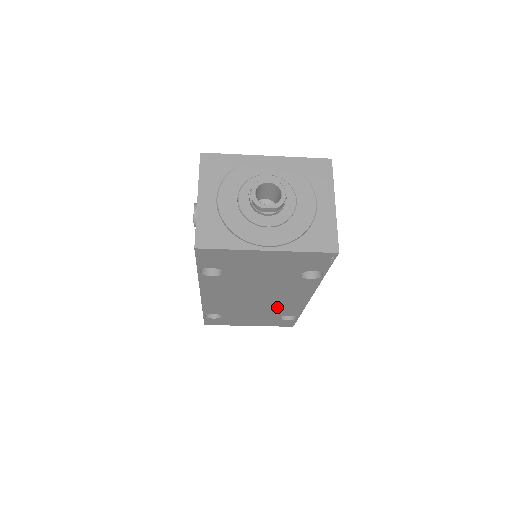
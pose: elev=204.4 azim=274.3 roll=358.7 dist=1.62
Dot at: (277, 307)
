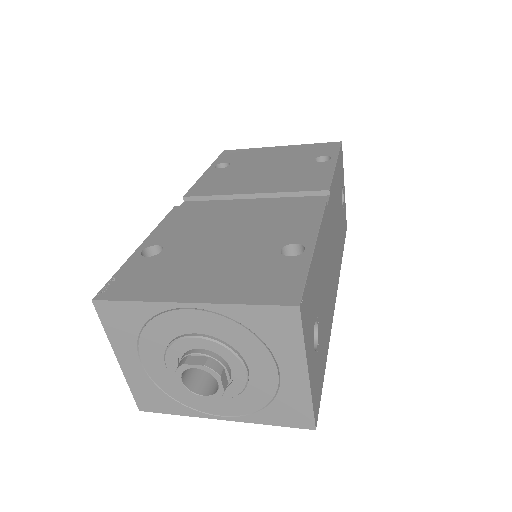
Dot at: occluded
